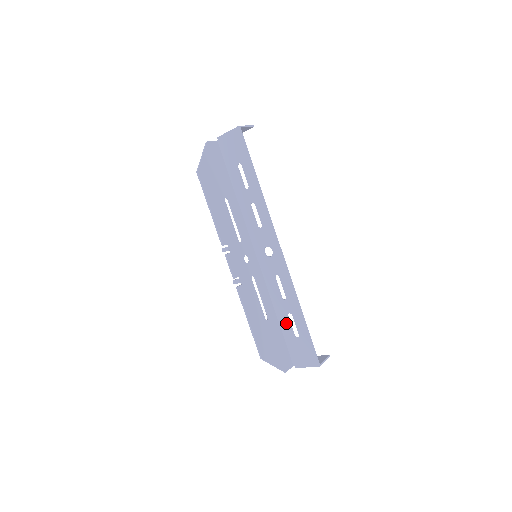
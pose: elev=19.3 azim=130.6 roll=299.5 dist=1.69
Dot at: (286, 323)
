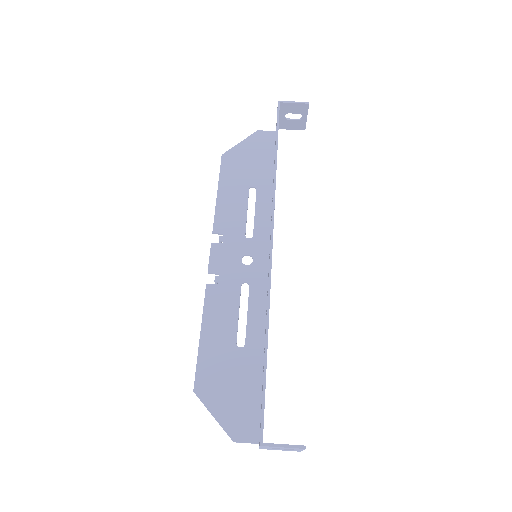
Dot at: occluded
